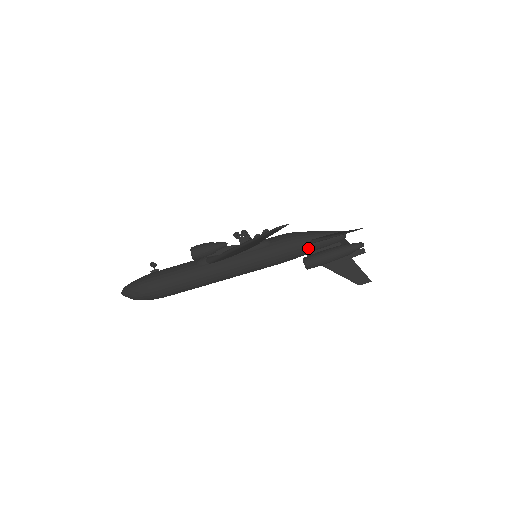
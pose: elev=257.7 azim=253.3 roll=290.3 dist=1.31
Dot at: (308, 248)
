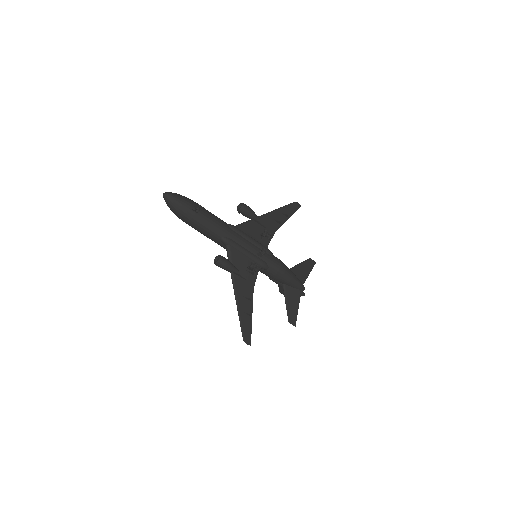
Dot at: occluded
